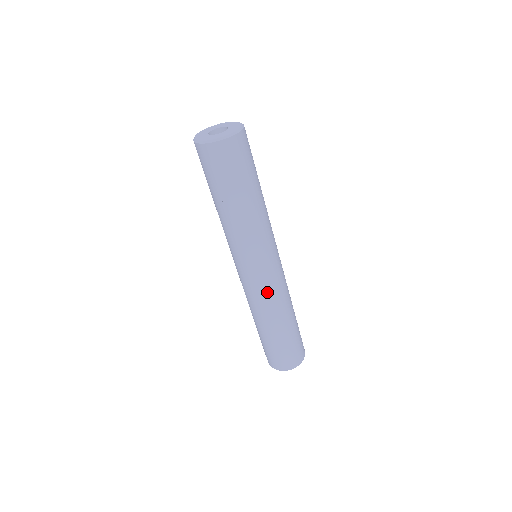
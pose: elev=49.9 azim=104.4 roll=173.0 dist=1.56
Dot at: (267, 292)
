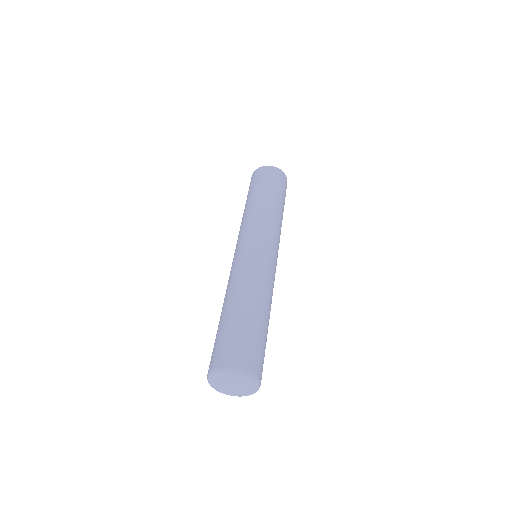
Dot at: (258, 264)
